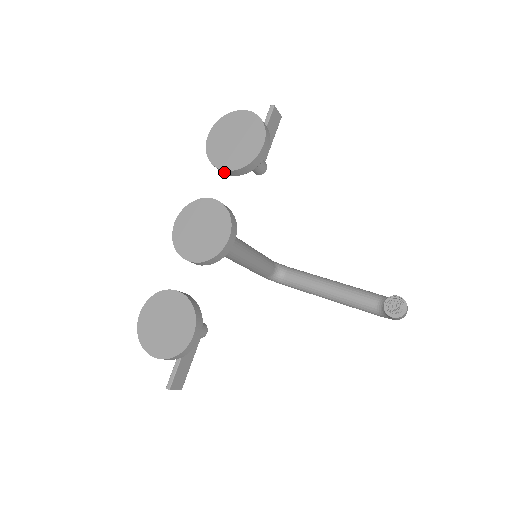
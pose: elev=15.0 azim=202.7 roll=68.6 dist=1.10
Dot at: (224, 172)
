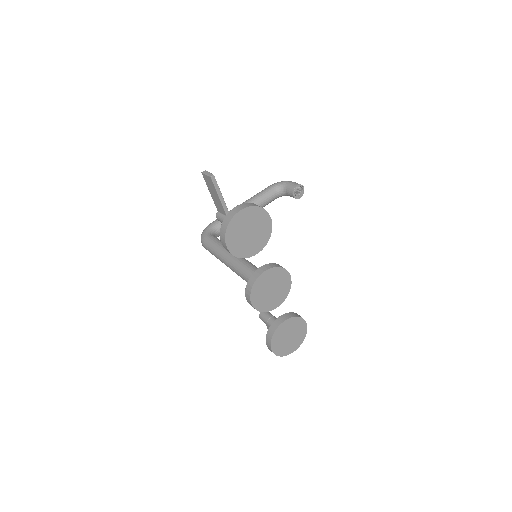
Dot at: (253, 253)
